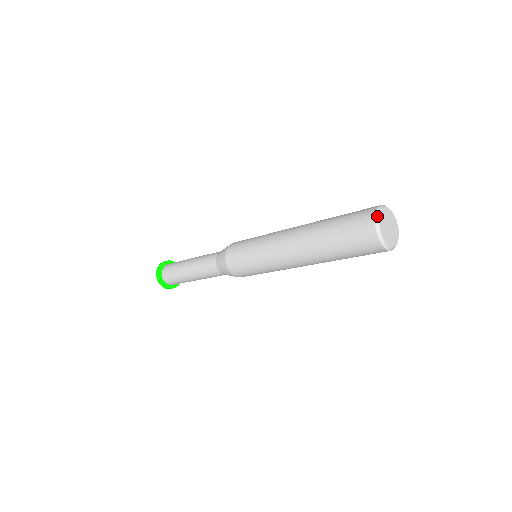
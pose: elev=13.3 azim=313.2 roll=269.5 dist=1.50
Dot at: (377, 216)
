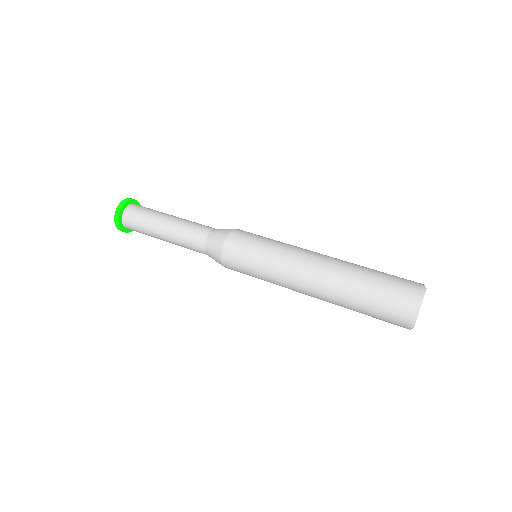
Dot at: (412, 328)
